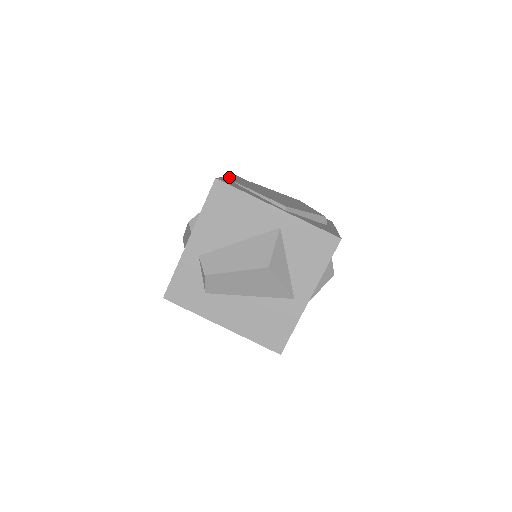
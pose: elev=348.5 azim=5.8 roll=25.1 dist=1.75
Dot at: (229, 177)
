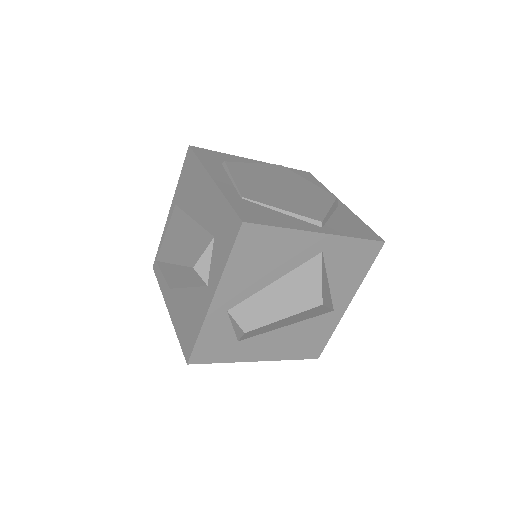
Dot at: (214, 178)
